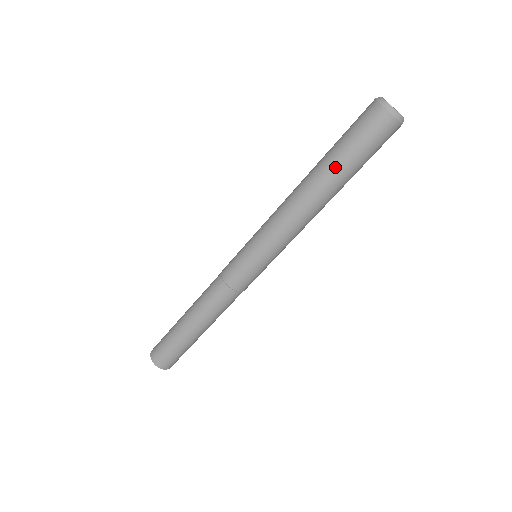
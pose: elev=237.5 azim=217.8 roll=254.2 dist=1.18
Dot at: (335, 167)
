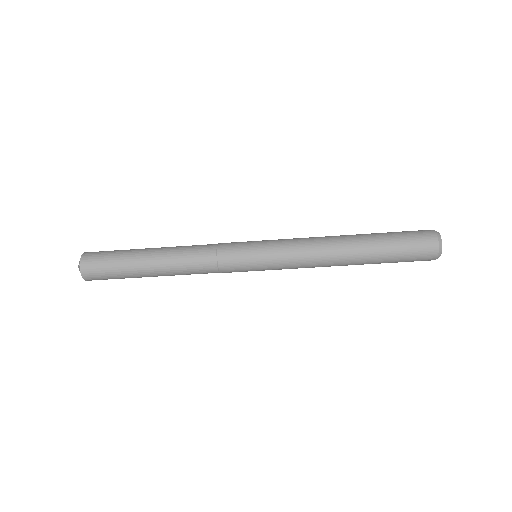
Dot at: (376, 246)
